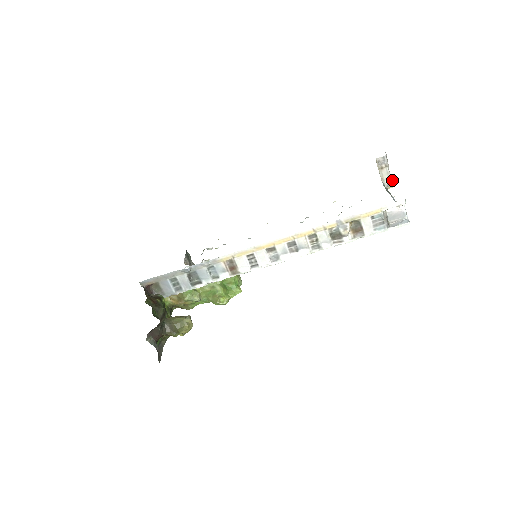
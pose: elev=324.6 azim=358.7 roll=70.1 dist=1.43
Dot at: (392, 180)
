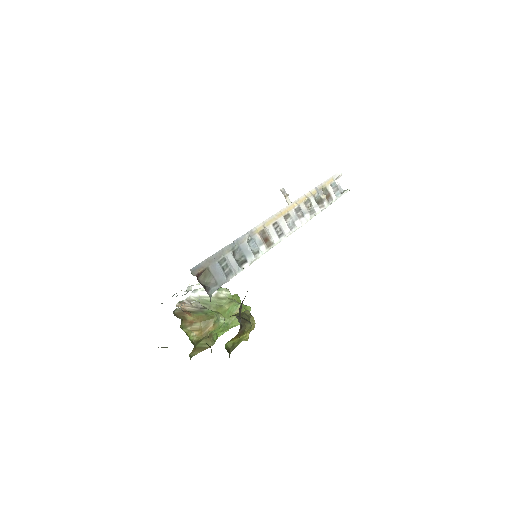
Dot at: occluded
